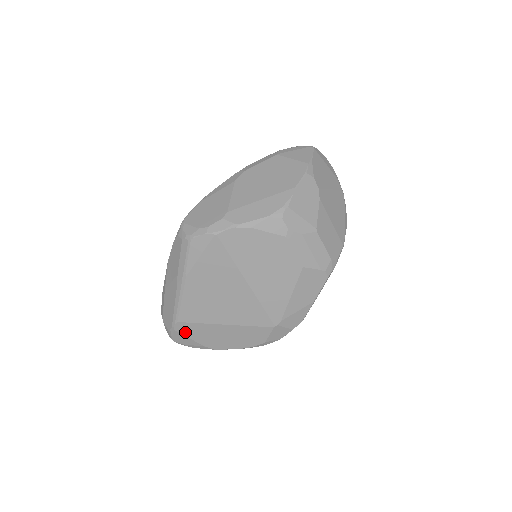
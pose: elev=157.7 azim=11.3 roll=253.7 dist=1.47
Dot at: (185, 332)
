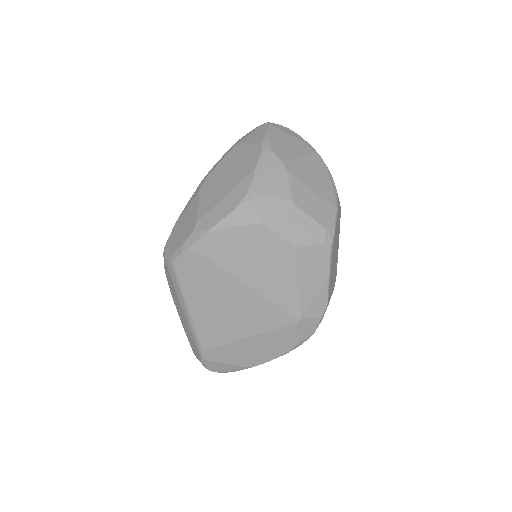
Dot at: (216, 359)
